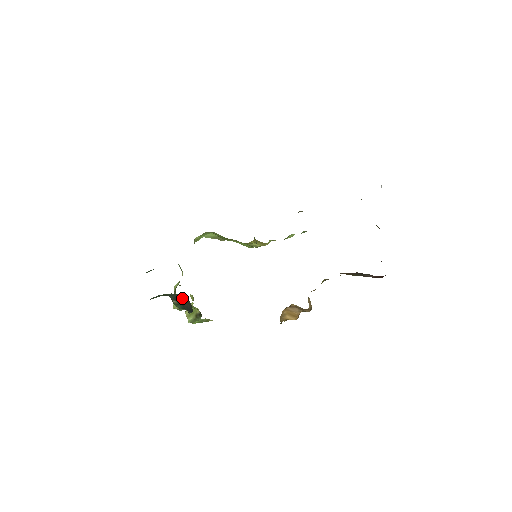
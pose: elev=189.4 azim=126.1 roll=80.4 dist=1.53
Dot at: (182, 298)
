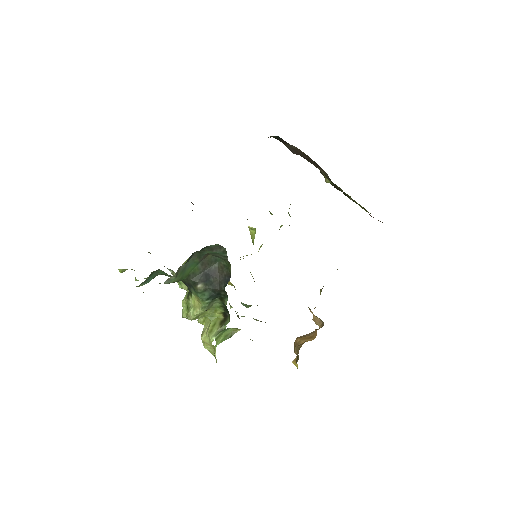
Dot at: (212, 269)
